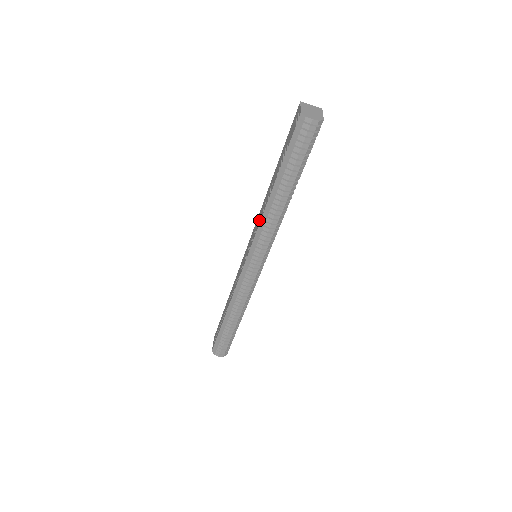
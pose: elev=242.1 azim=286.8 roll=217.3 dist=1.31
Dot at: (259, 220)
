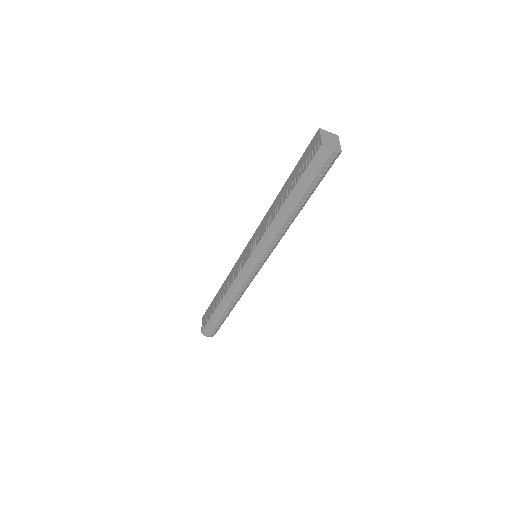
Dot at: (265, 227)
